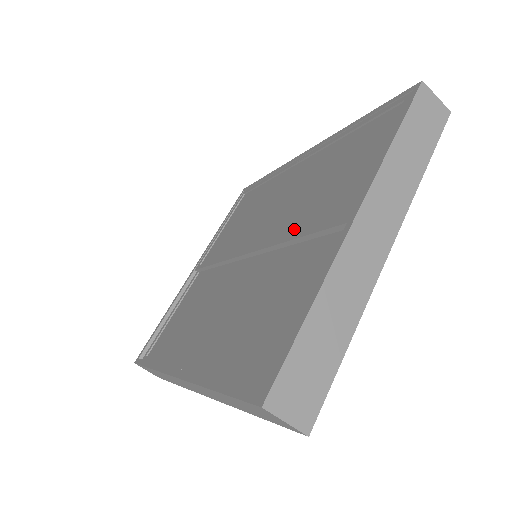
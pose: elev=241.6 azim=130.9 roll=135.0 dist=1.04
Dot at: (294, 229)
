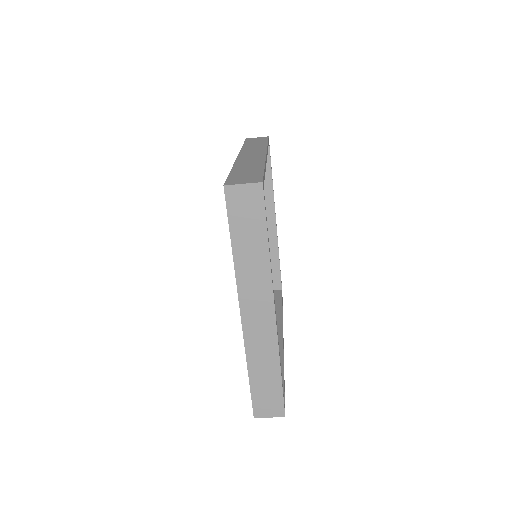
Dot at: occluded
